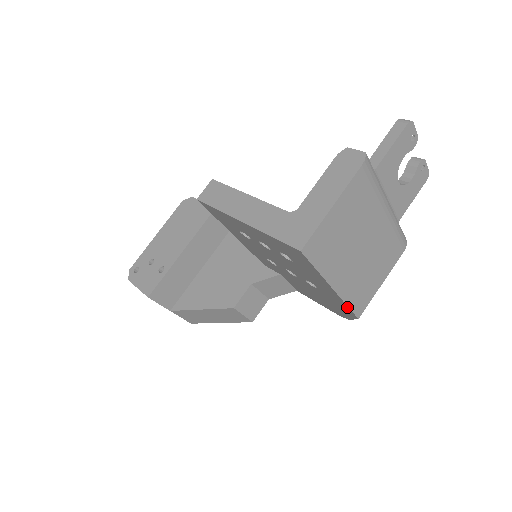
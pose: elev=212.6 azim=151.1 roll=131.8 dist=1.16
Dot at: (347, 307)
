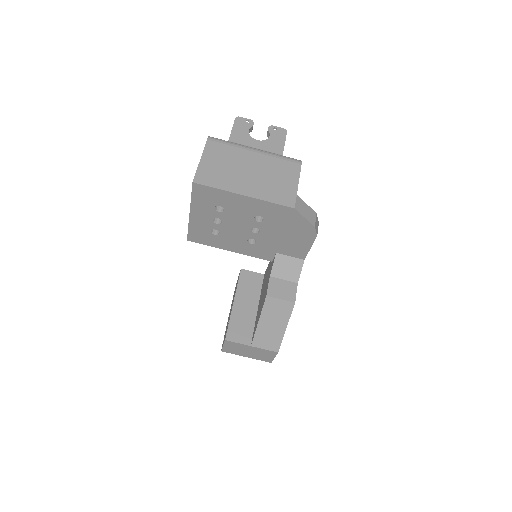
Dot at: (274, 205)
